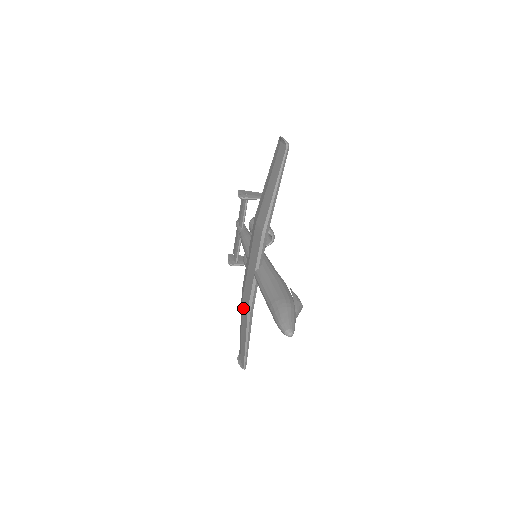
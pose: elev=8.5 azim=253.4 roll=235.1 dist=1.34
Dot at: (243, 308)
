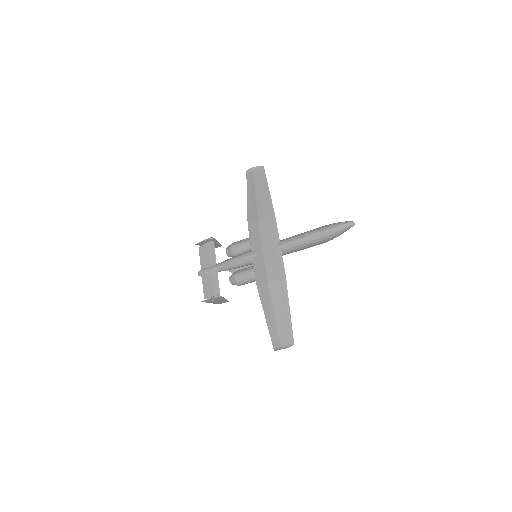
Dot at: (273, 287)
